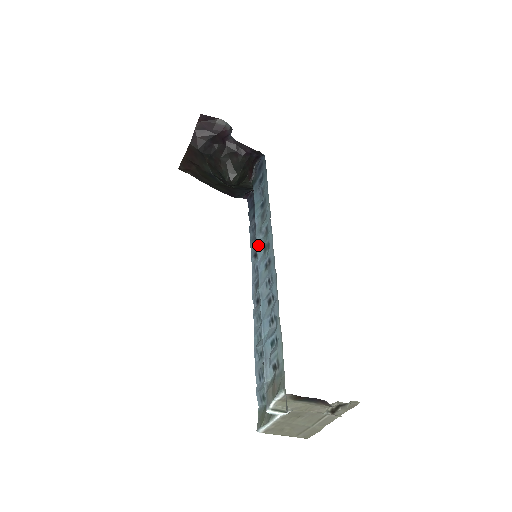
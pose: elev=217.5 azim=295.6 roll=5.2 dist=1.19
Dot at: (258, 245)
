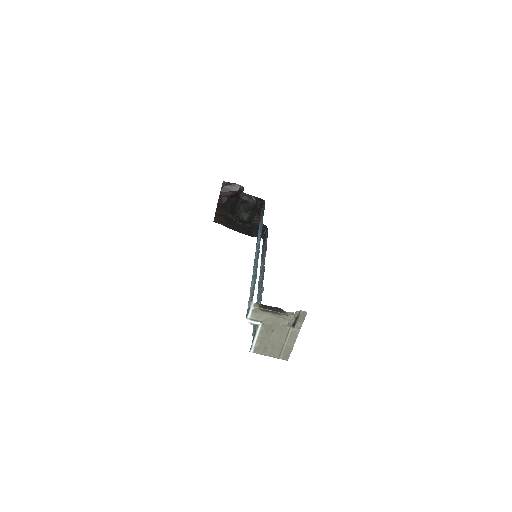
Dot at: (256, 248)
